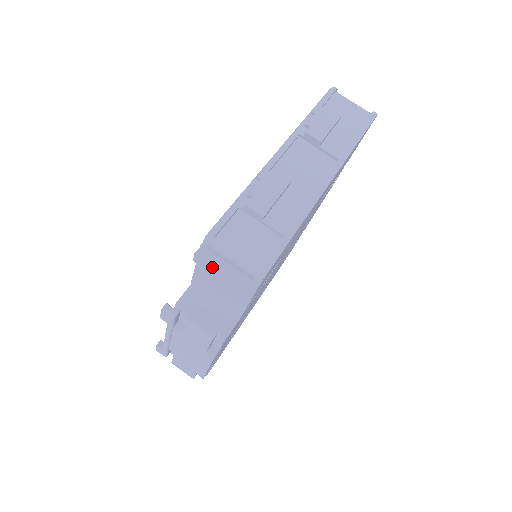
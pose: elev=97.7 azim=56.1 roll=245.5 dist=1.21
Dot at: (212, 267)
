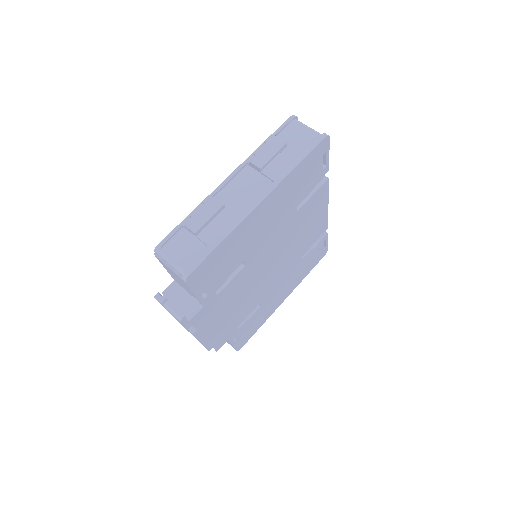
Dot at: (168, 269)
